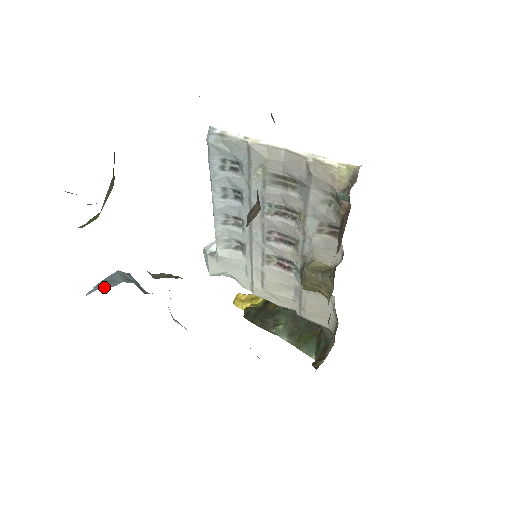
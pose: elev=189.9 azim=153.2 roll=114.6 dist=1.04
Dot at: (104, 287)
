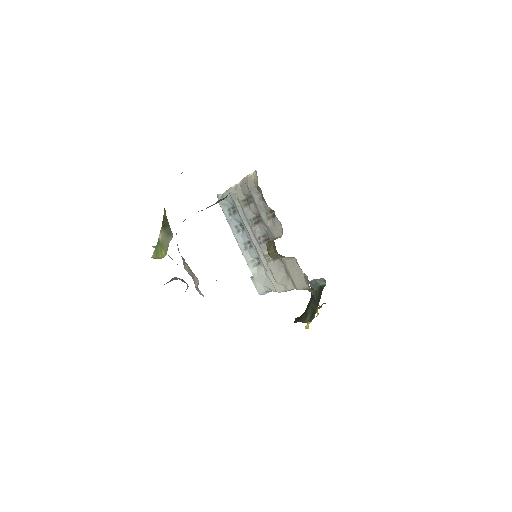
Dot at: occluded
